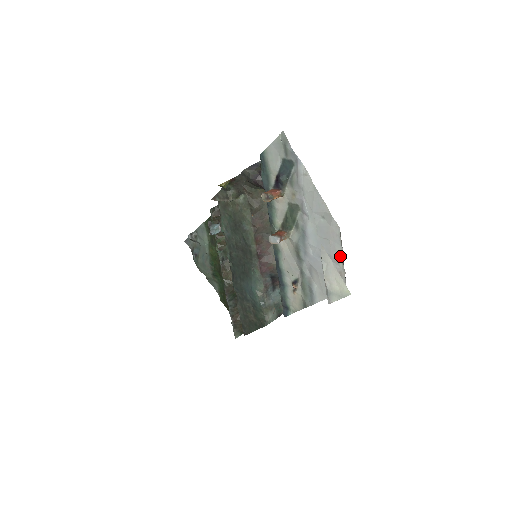
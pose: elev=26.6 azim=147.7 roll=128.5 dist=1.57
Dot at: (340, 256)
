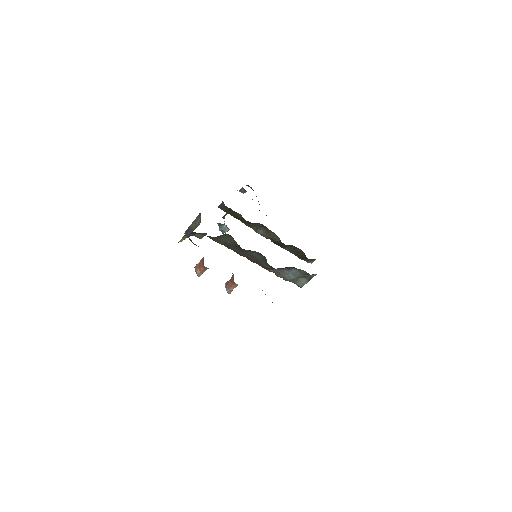
Dot at: occluded
